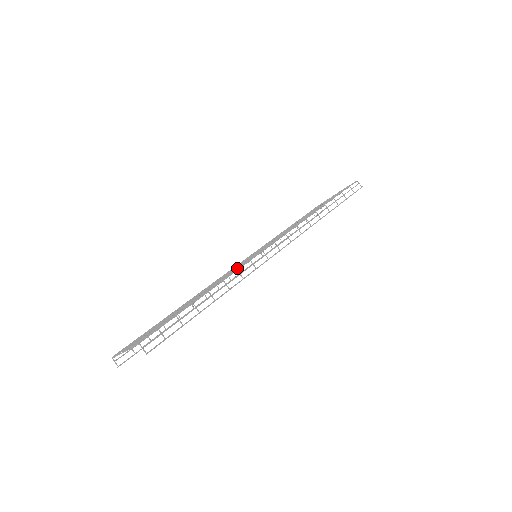
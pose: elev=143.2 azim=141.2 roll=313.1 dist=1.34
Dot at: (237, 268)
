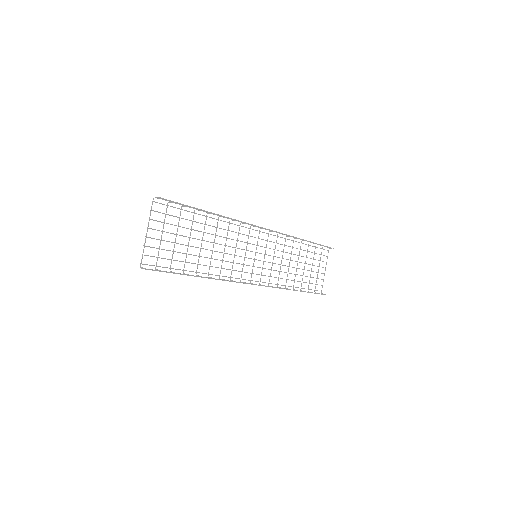
Dot at: occluded
